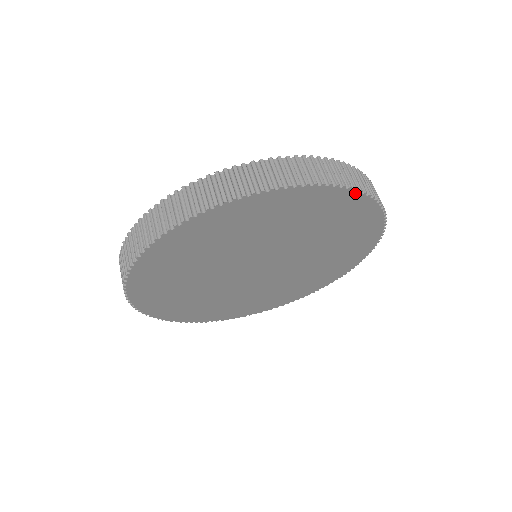
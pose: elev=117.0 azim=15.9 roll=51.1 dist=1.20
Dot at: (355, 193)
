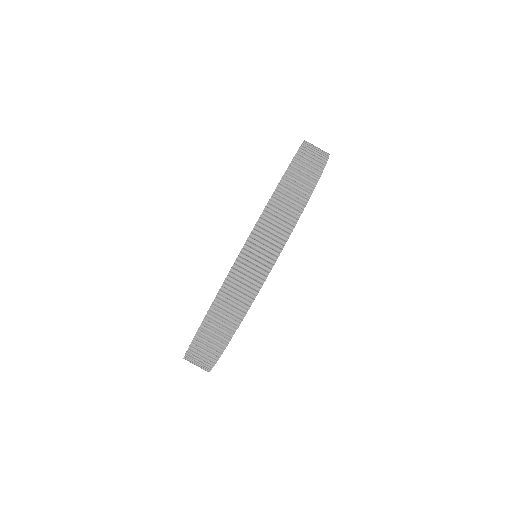
Dot at: (314, 188)
